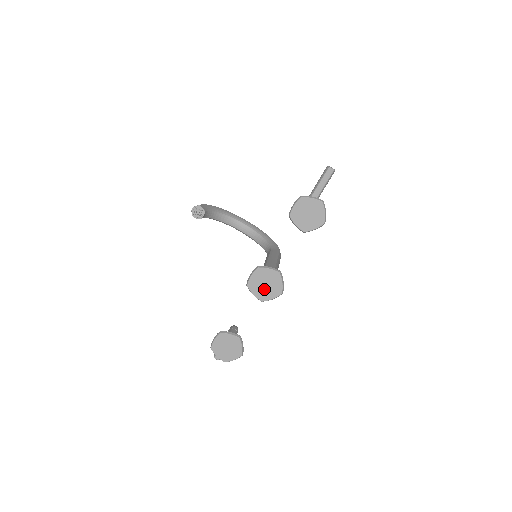
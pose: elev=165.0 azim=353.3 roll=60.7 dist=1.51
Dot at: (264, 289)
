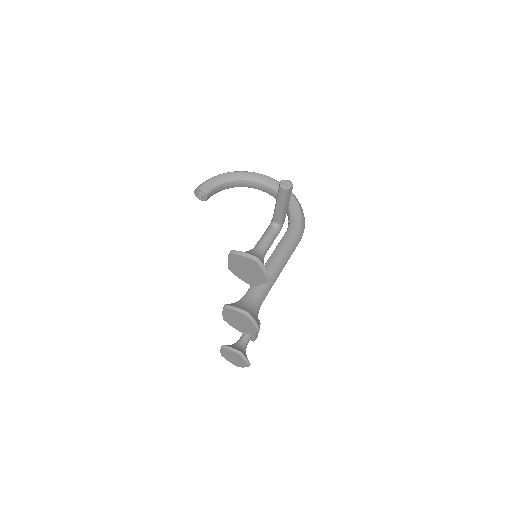
Dot at: (240, 325)
